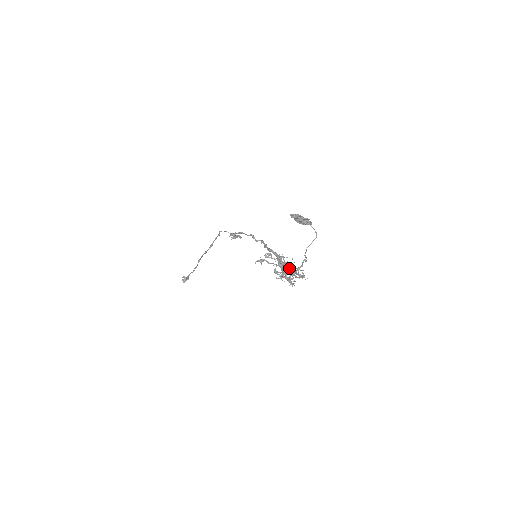
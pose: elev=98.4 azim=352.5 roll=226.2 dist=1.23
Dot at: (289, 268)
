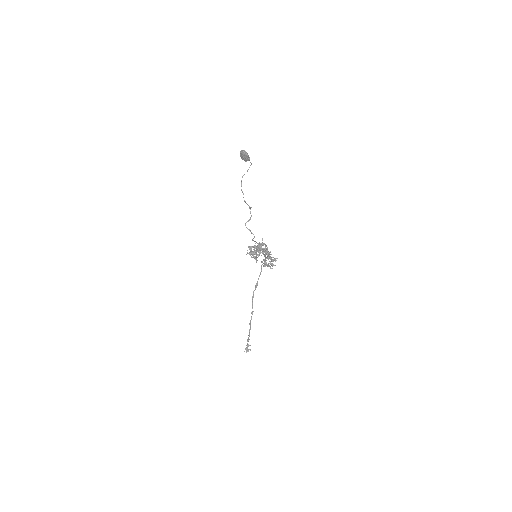
Dot at: (259, 245)
